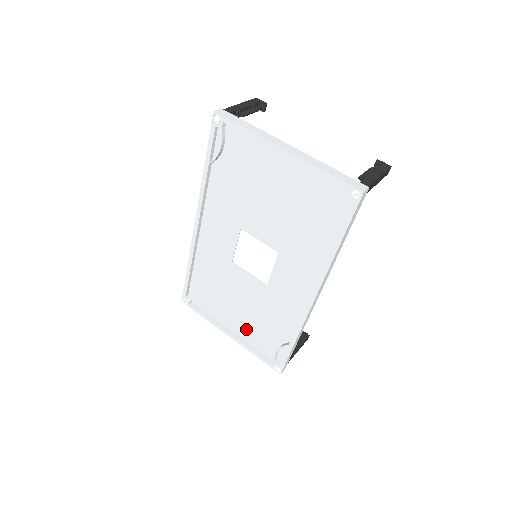
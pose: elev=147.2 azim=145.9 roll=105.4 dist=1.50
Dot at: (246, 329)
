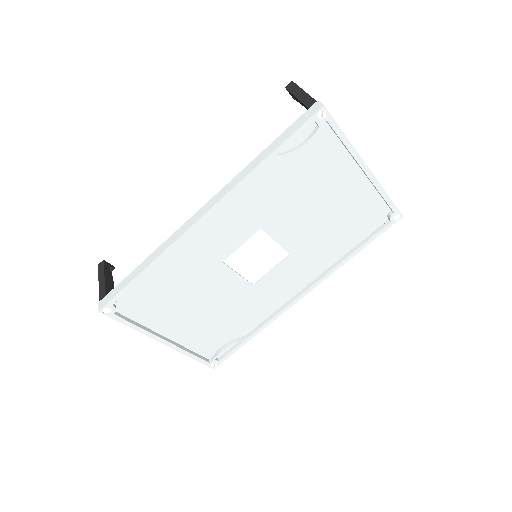
Dot at: (191, 331)
